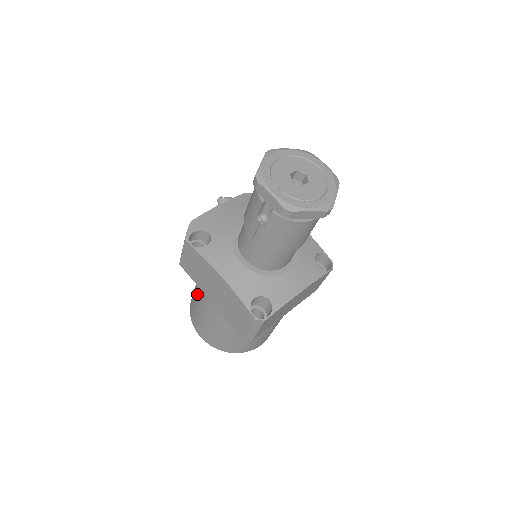
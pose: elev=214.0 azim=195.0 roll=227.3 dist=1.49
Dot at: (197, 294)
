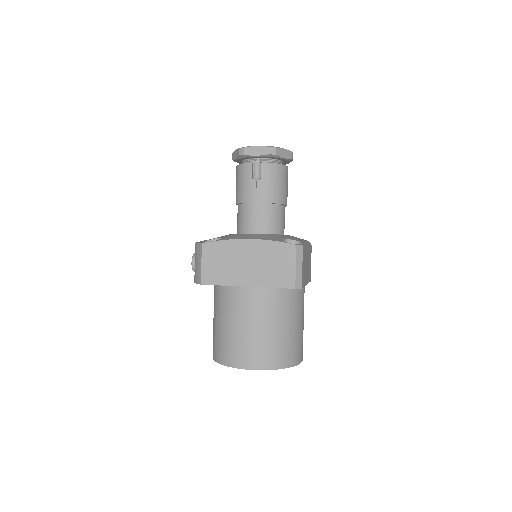
Dot at: (226, 316)
